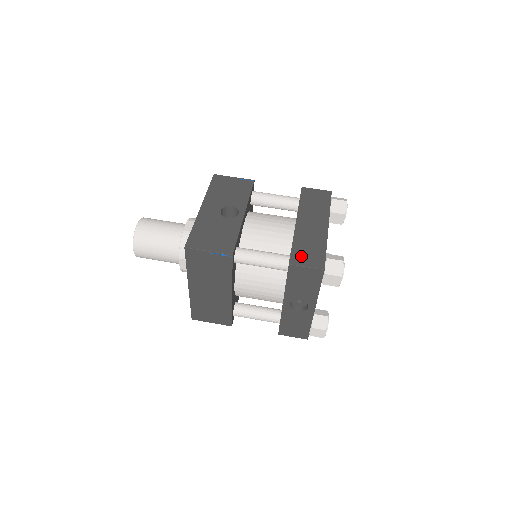
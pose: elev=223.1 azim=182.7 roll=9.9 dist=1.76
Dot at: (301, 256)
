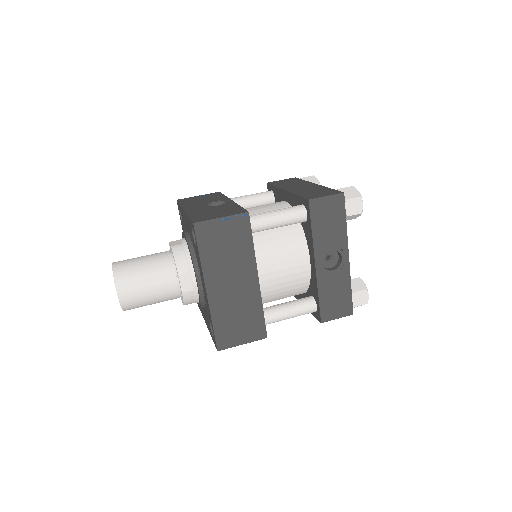
Dot at: (314, 195)
